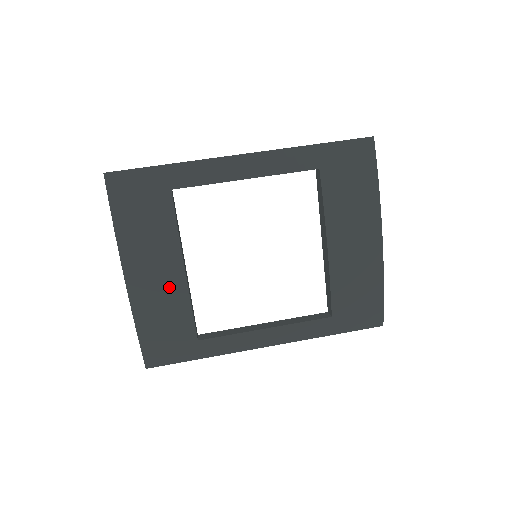
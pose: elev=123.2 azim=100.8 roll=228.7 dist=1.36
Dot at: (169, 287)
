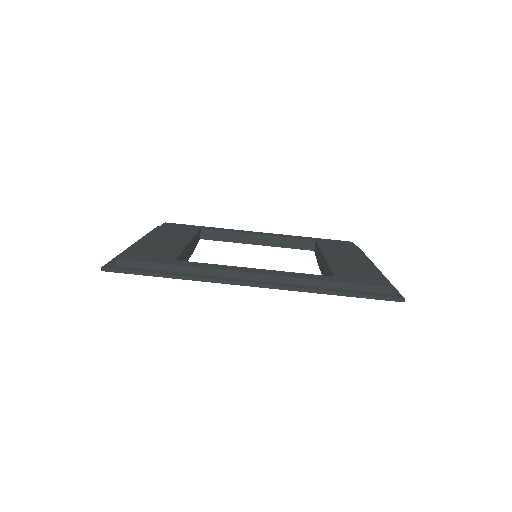
Dot at: occluded
